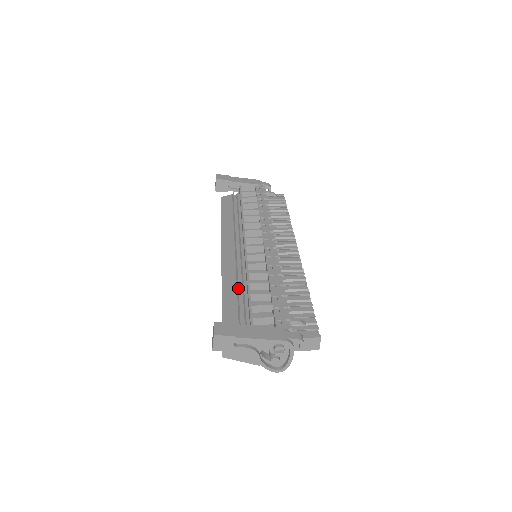
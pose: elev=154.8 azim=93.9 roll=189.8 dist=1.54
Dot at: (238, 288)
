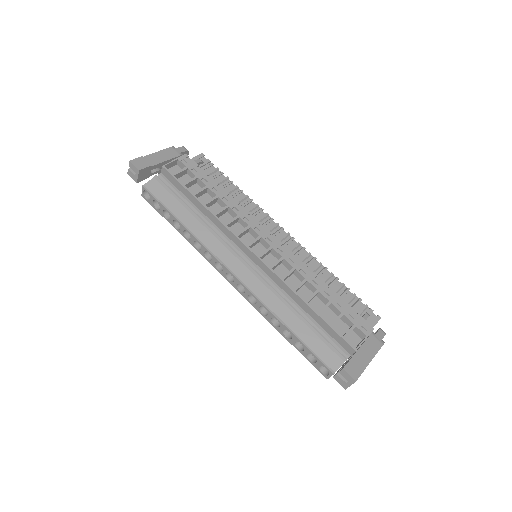
Dot at: (294, 310)
